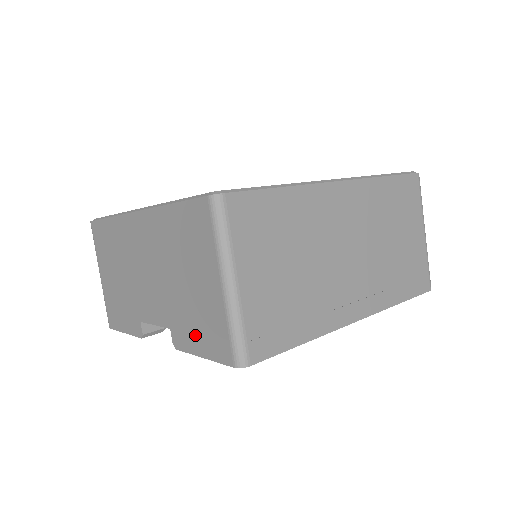
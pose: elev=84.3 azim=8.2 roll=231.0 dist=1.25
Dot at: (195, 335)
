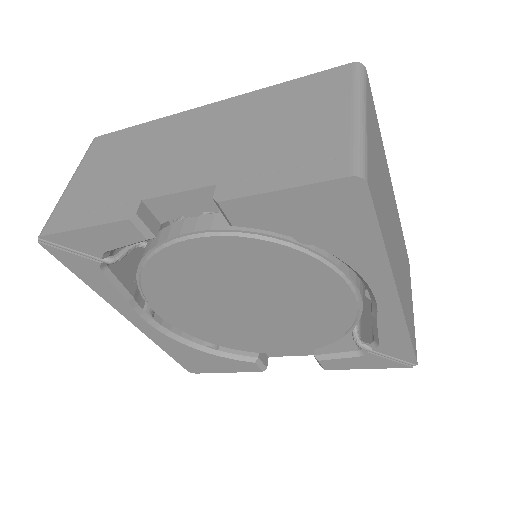
Dot at: (275, 172)
